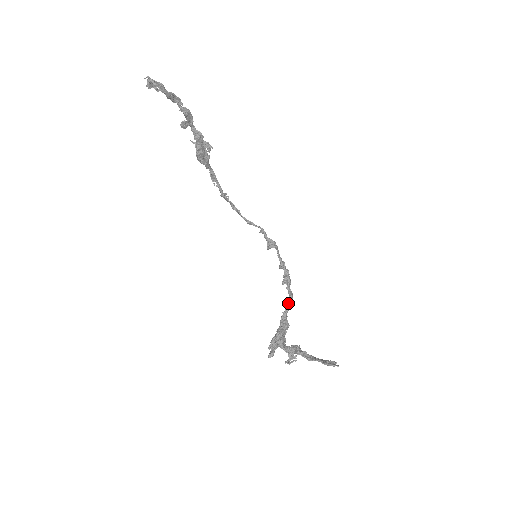
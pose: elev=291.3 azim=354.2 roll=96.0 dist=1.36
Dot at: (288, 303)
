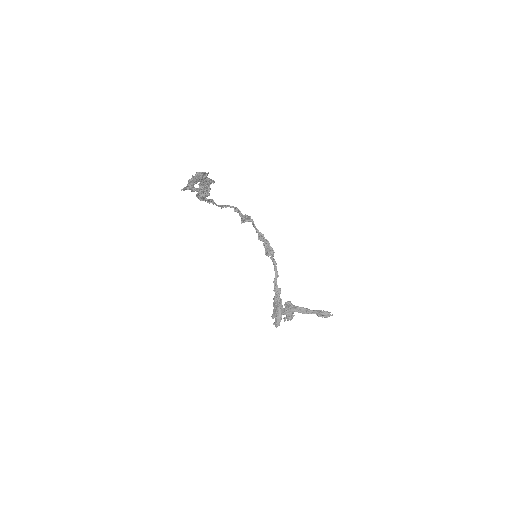
Dot at: (275, 271)
